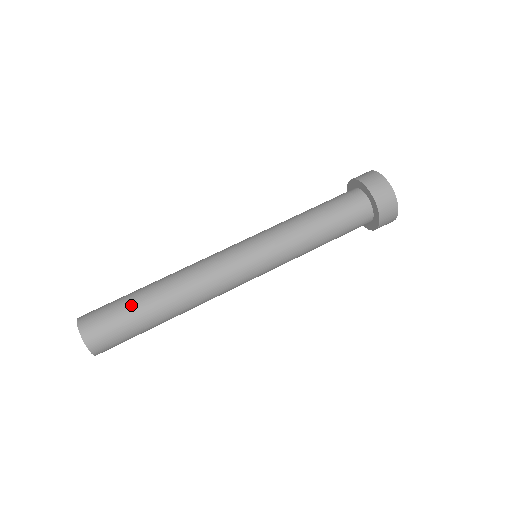
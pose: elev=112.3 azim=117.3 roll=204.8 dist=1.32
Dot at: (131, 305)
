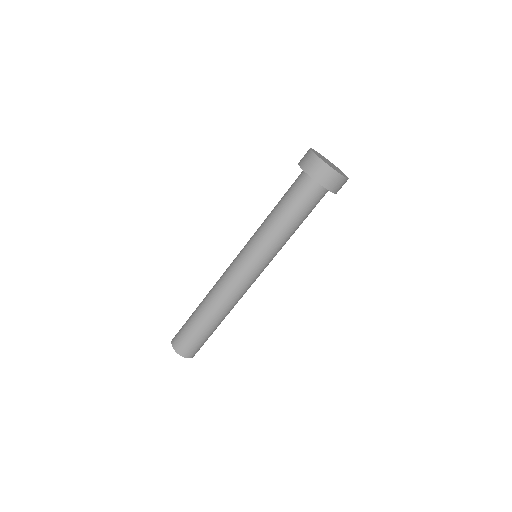
Dot at: (209, 334)
